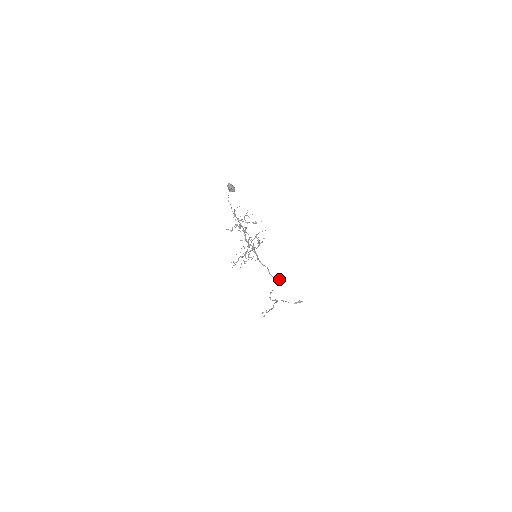
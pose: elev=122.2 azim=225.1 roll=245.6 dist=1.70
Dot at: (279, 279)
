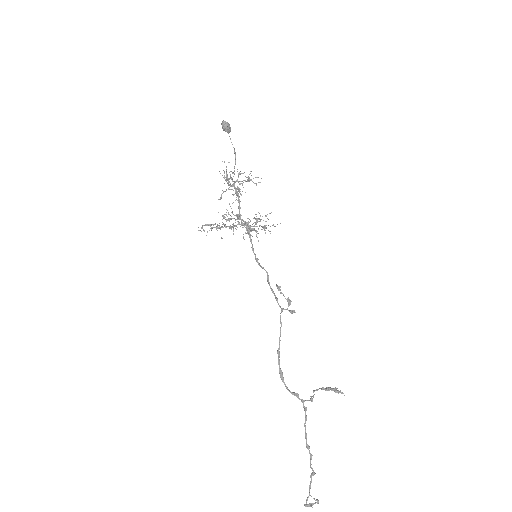
Dot at: (278, 286)
